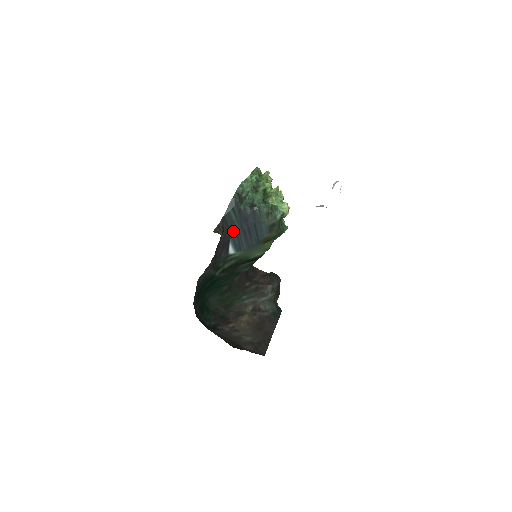
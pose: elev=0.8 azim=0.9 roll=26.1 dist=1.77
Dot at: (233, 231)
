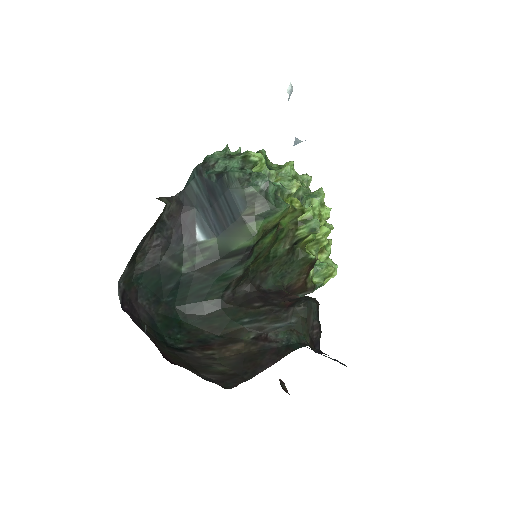
Dot at: (199, 209)
